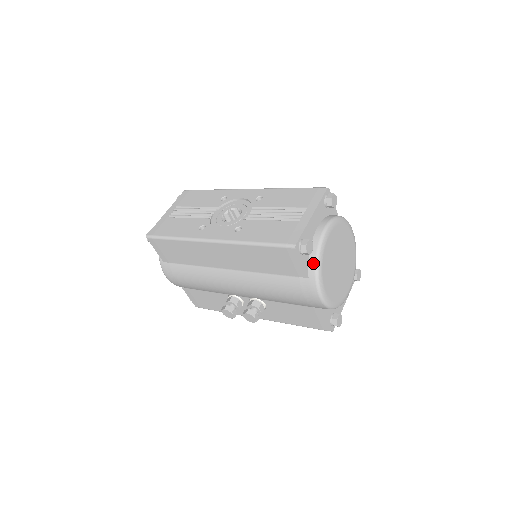
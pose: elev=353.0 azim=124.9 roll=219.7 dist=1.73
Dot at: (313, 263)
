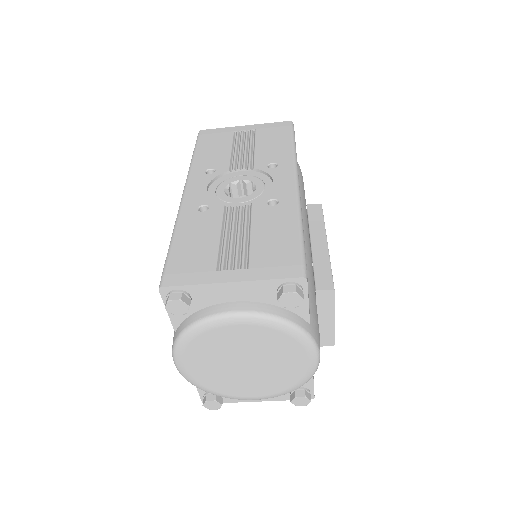
Dot at: (184, 326)
